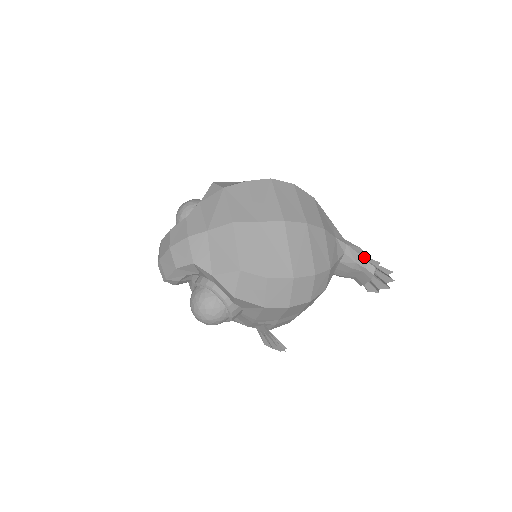
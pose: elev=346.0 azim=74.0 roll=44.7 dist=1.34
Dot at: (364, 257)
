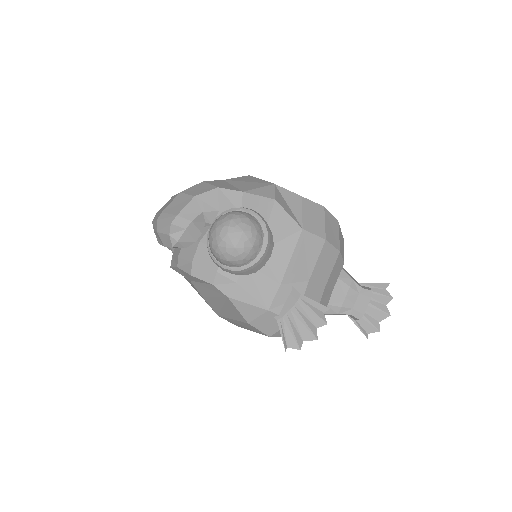
Dot at: occluded
